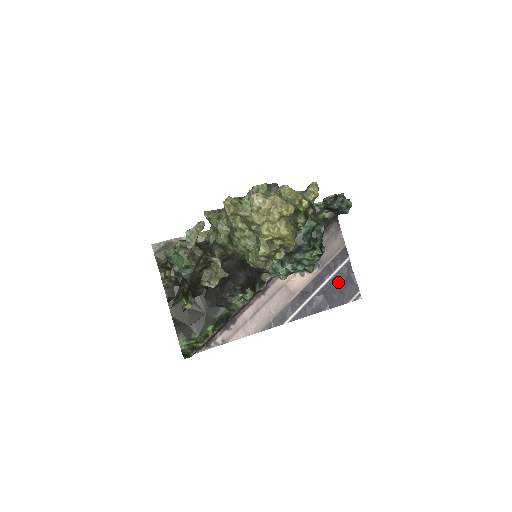
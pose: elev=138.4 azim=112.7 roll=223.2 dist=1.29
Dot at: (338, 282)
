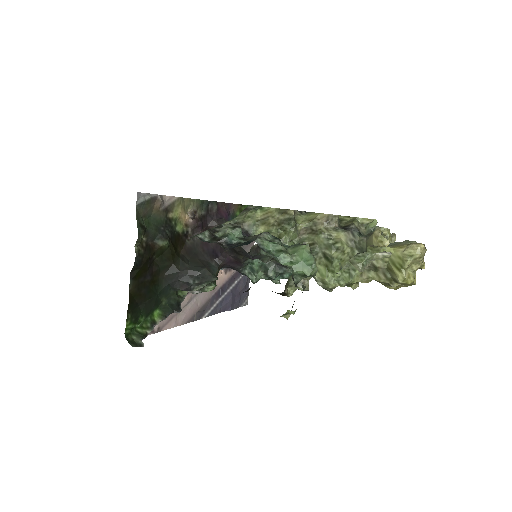
Dot at: (241, 286)
